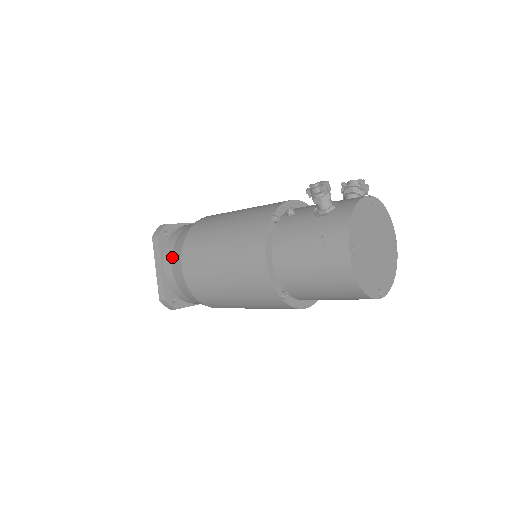
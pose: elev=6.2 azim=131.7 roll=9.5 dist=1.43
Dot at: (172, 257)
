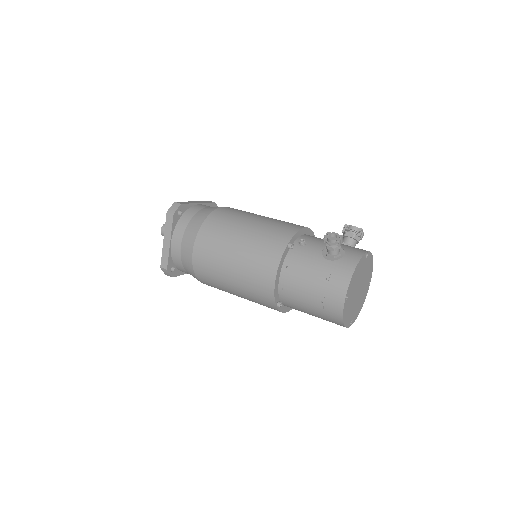
Dot at: (183, 237)
